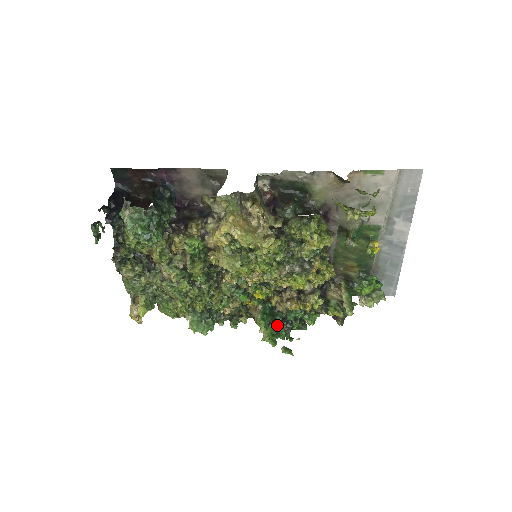
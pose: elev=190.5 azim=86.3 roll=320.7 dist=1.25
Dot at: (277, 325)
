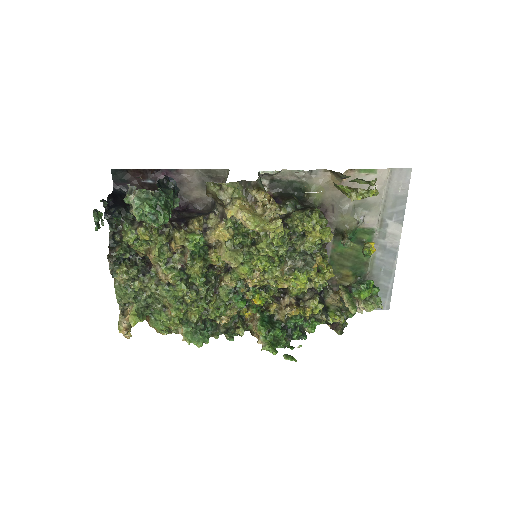
Dot at: (277, 331)
